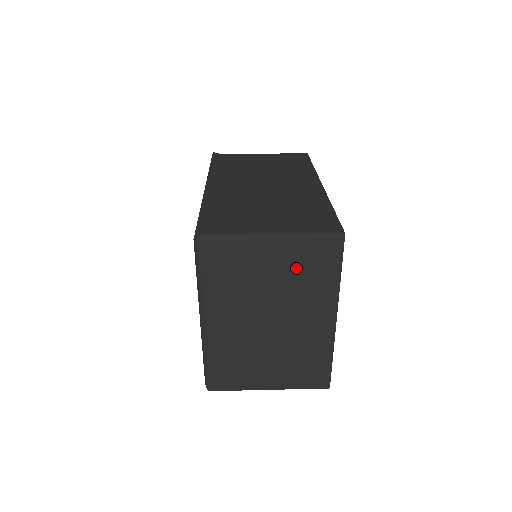
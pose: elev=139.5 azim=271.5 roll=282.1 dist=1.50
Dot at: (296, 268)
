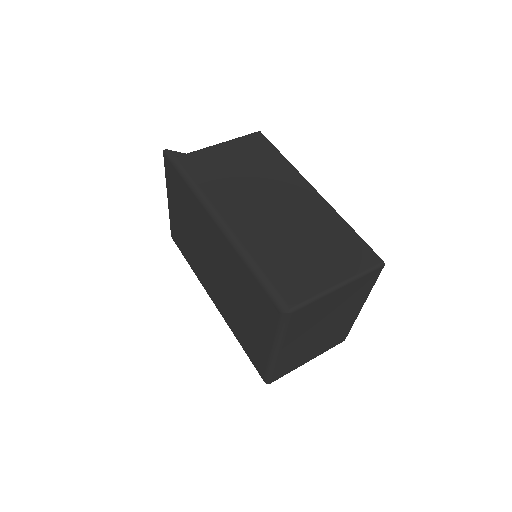
Dot at: (348, 296)
